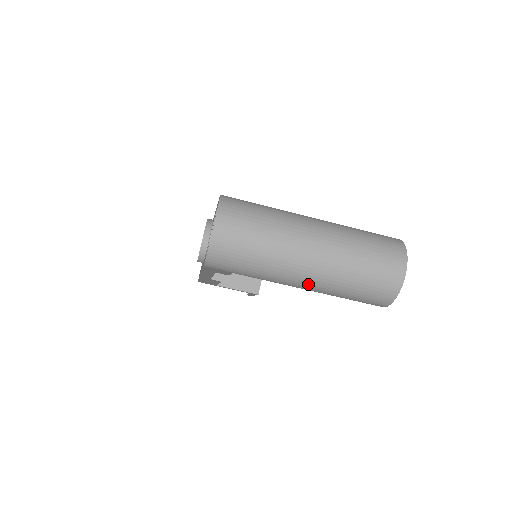
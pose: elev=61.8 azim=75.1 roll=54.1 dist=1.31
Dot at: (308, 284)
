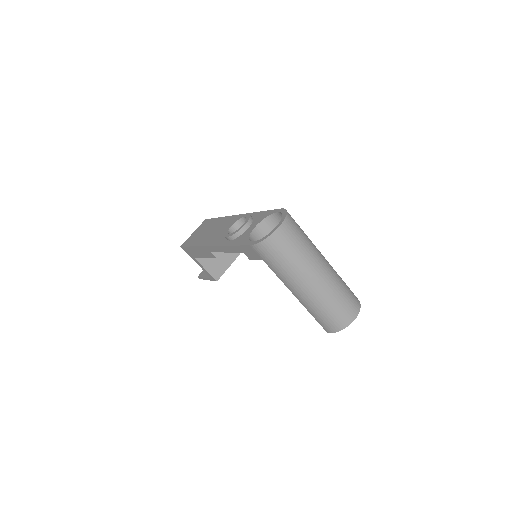
Dot at: (302, 294)
